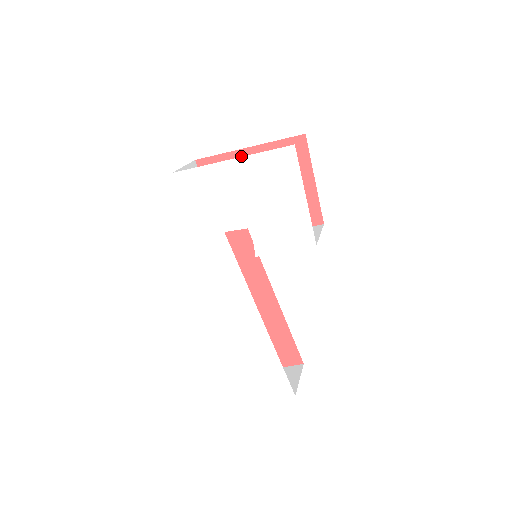
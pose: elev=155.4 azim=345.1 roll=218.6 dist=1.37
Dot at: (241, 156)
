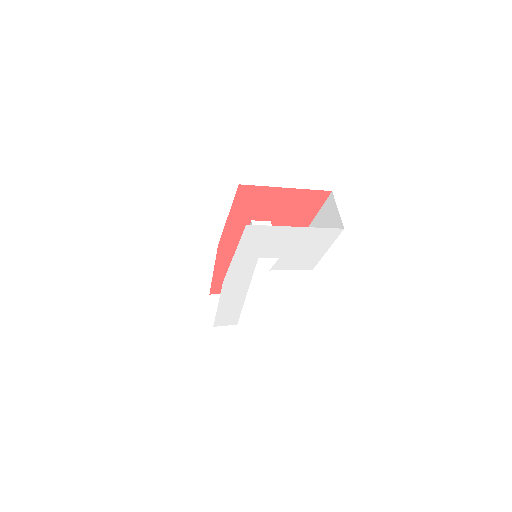
Dot at: (278, 191)
